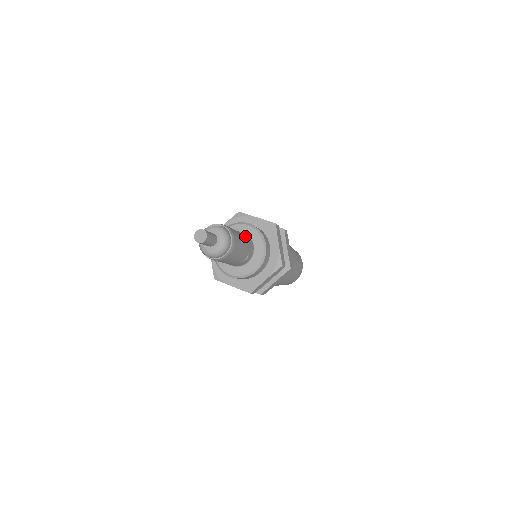
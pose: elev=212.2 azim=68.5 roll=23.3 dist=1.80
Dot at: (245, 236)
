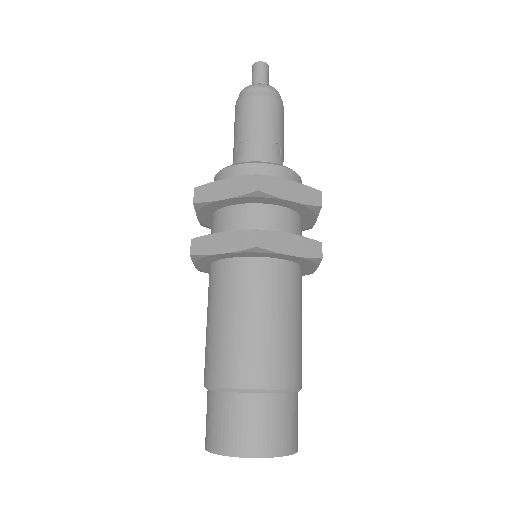
Dot at: occluded
